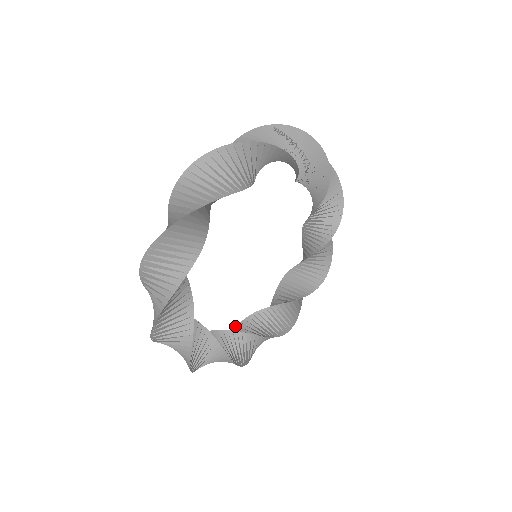
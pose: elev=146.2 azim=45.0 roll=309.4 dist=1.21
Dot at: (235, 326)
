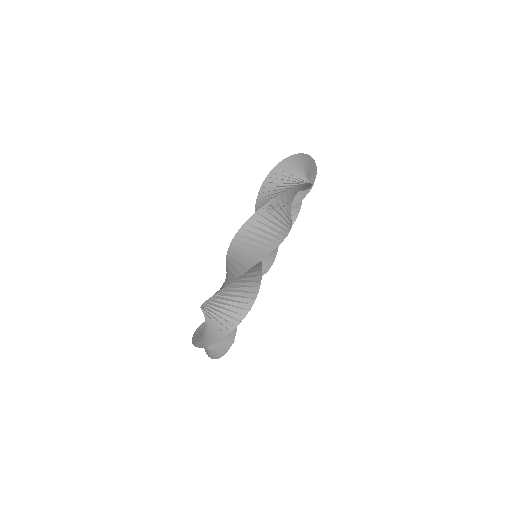
Dot at: occluded
